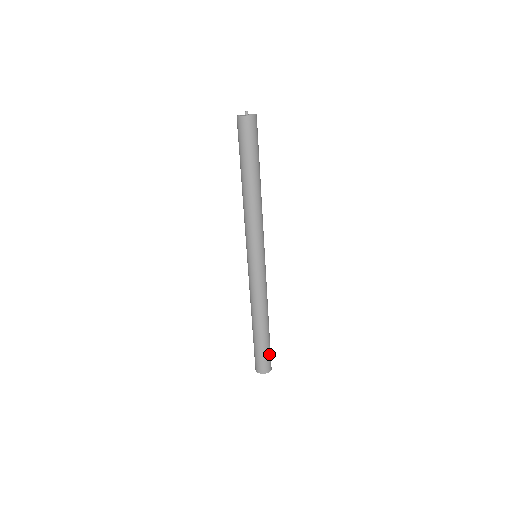
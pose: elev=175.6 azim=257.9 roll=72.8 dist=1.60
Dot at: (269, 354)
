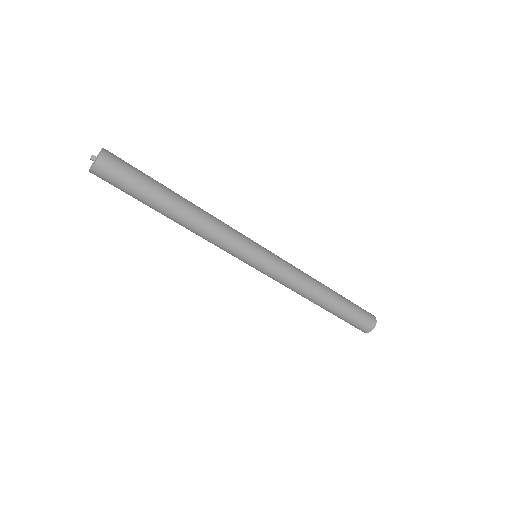
Dot at: (356, 320)
